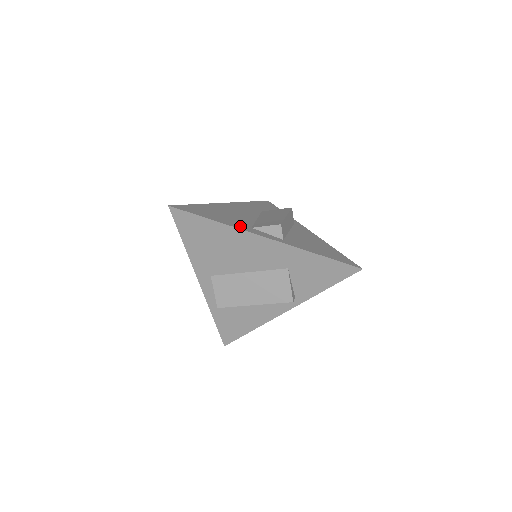
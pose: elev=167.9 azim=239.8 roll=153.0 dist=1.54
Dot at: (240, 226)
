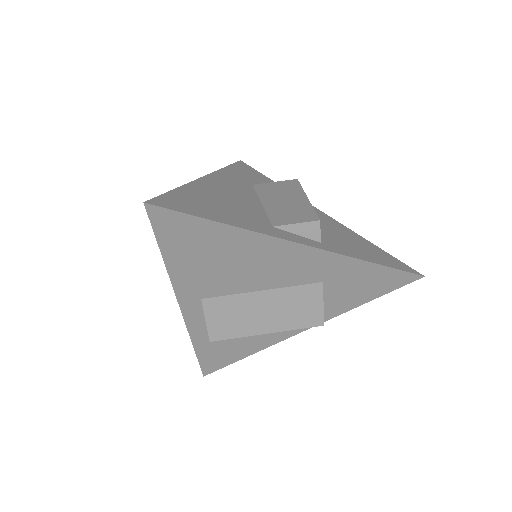
Dot at: (260, 227)
